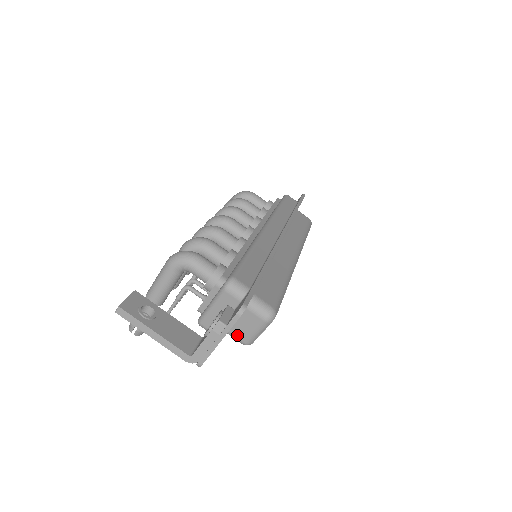
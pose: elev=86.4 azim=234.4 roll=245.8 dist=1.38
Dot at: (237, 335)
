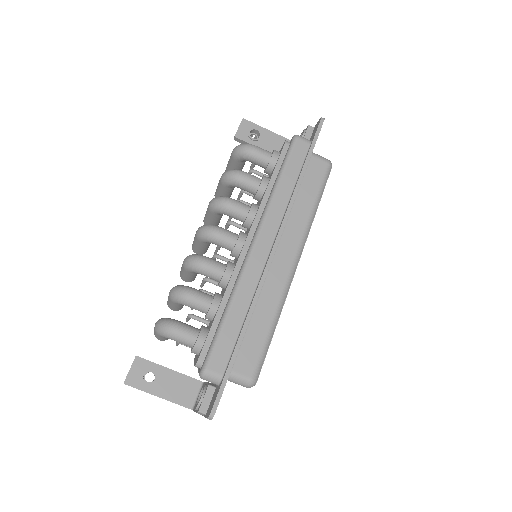
Dot at: occluded
